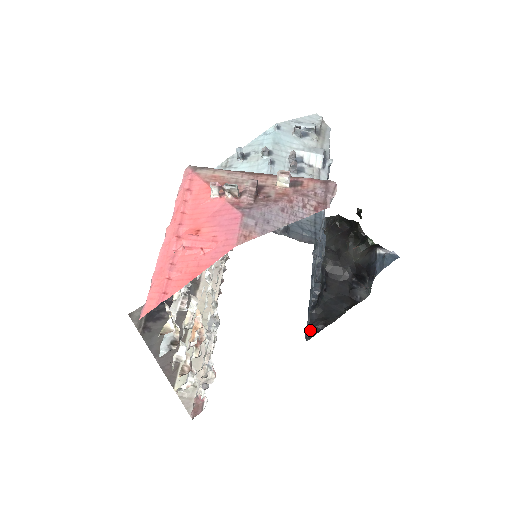
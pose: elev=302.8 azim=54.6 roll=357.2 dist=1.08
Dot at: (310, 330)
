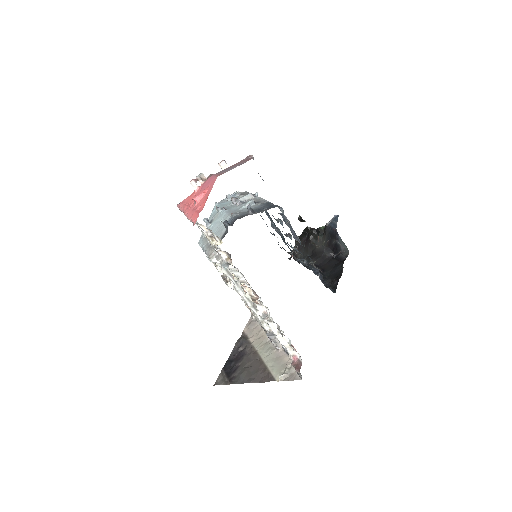
Dot at: (332, 288)
